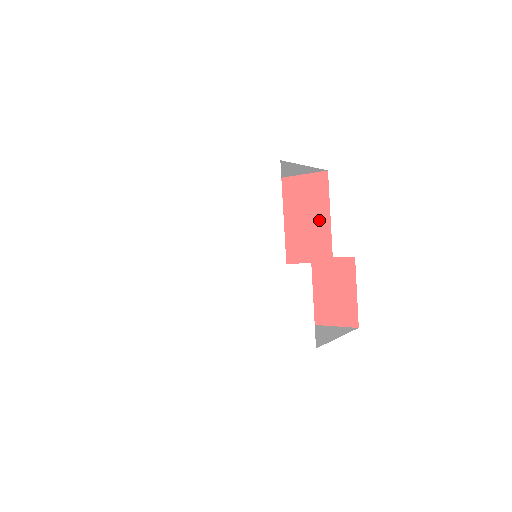
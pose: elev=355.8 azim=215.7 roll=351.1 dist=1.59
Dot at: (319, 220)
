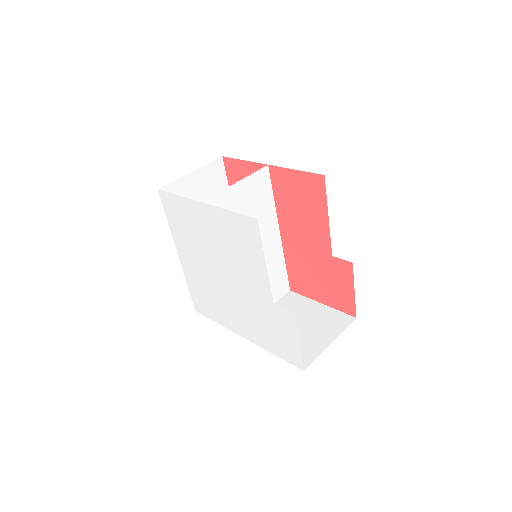
Dot at: (318, 220)
